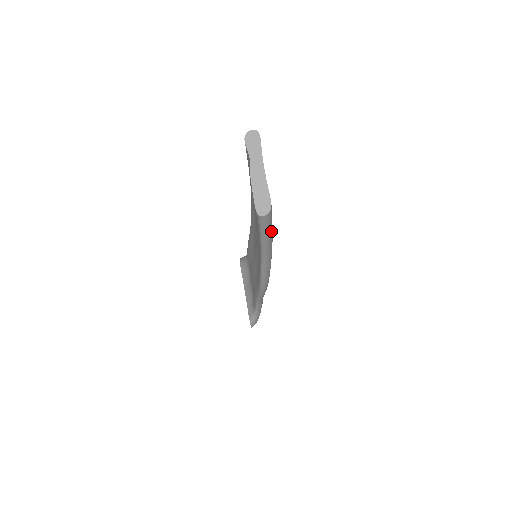
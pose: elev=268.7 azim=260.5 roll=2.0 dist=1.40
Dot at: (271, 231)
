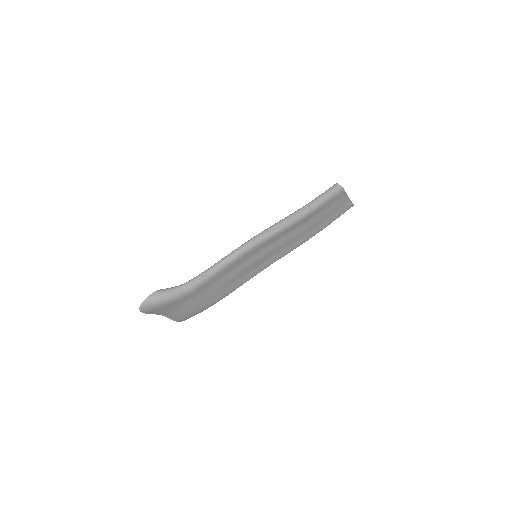
Dot at: (323, 201)
